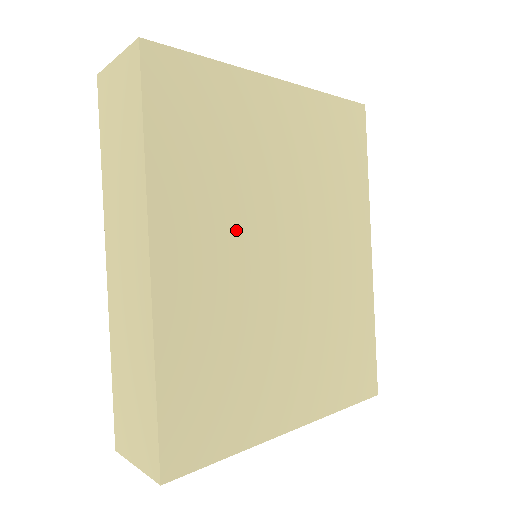
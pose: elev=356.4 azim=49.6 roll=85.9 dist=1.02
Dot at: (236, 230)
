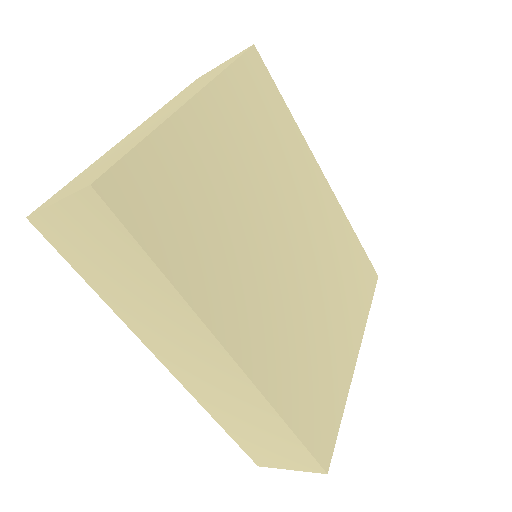
Dot at: (256, 268)
